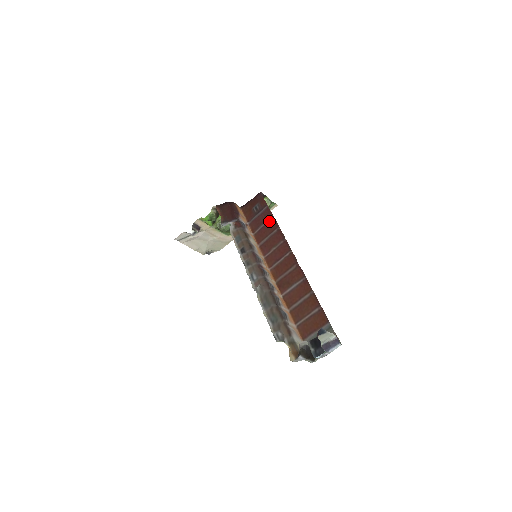
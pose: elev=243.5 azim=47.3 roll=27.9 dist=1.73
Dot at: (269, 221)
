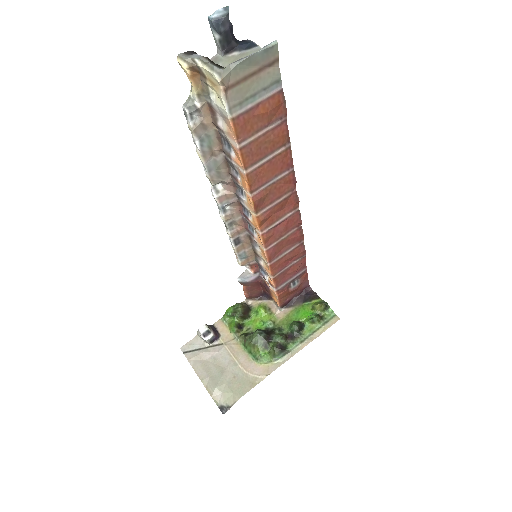
Dot at: (298, 259)
